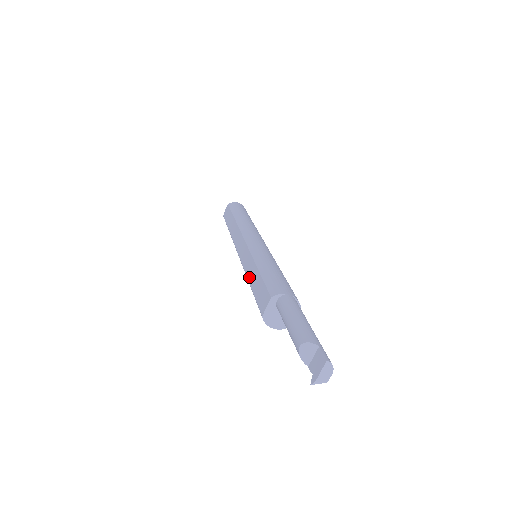
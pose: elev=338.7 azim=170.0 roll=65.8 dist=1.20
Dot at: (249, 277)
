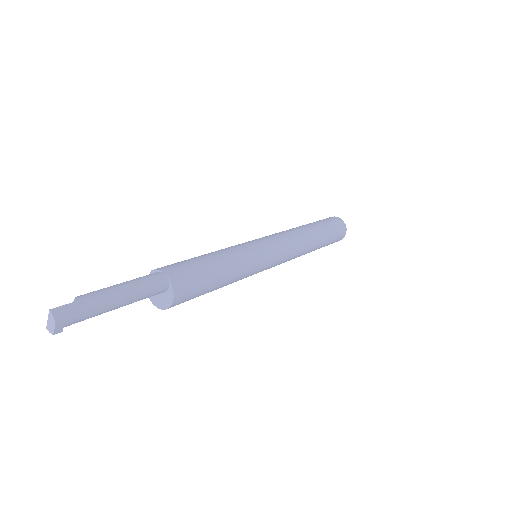
Dot at: occluded
